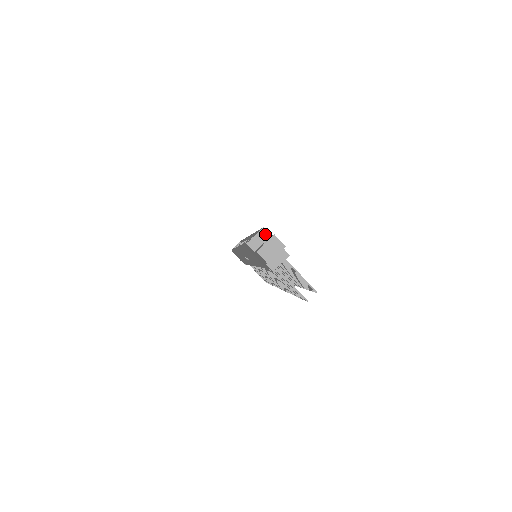
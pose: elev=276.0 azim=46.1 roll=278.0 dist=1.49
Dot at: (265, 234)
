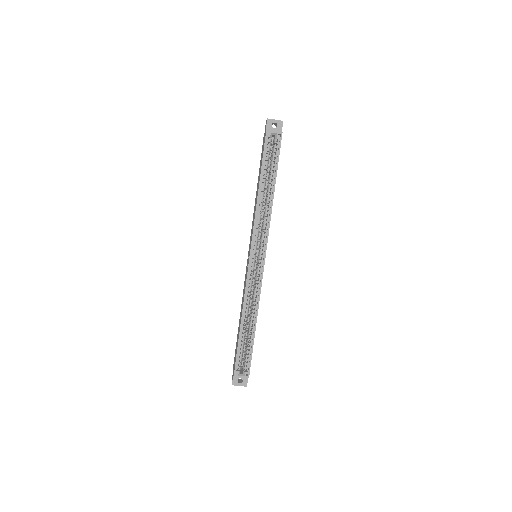
Dot at: (246, 377)
